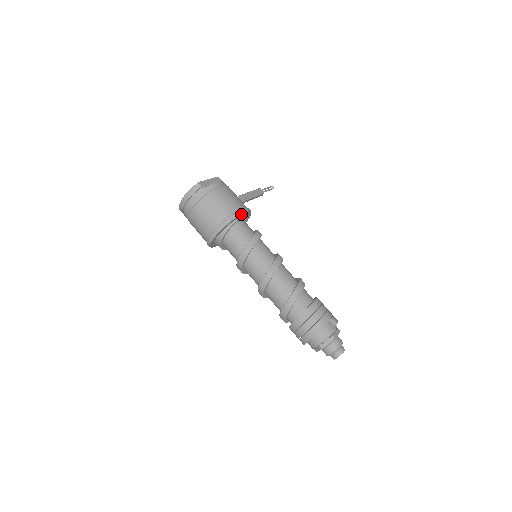
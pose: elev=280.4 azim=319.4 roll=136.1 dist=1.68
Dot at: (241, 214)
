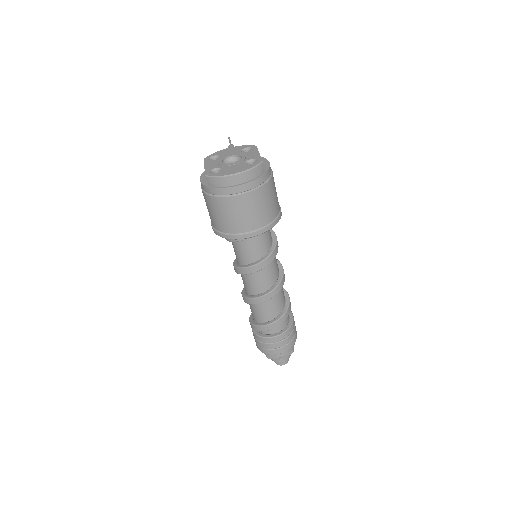
Dot at: (280, 215)
